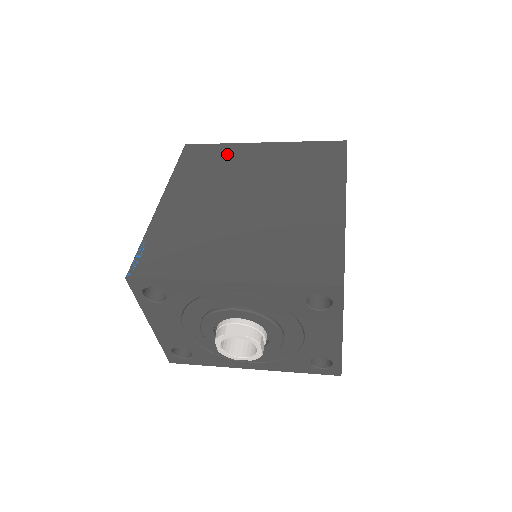
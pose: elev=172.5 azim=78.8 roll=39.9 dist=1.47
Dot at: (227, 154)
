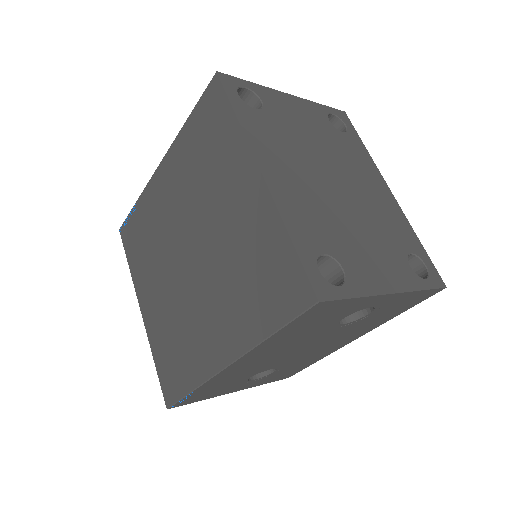
Dot at: (225, 150)
